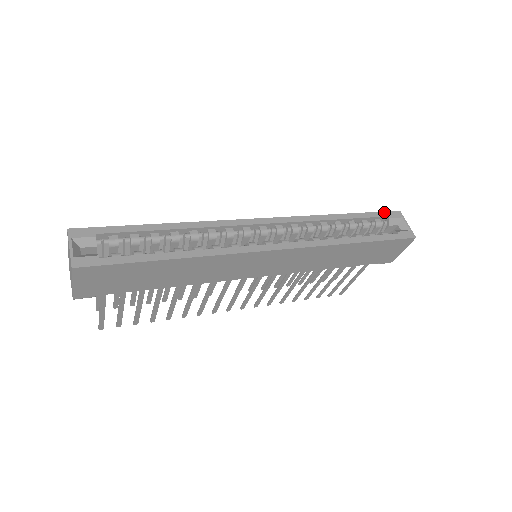
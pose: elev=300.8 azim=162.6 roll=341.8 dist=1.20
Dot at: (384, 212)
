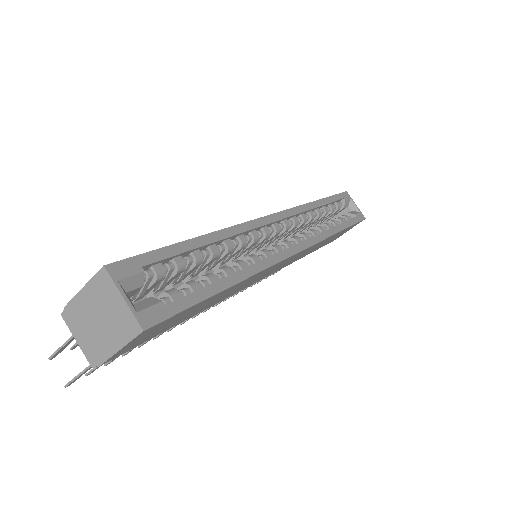
Dot at: (340, 194)
